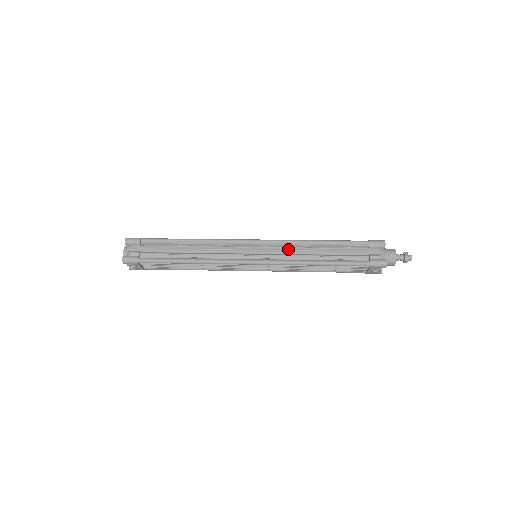
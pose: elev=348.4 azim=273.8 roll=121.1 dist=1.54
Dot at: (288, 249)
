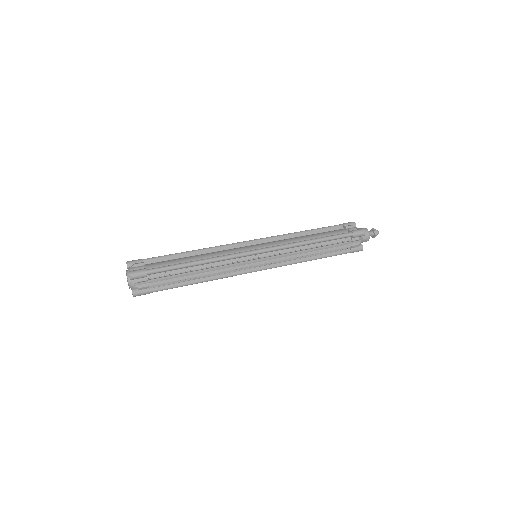
Dot at: (288, 253)
